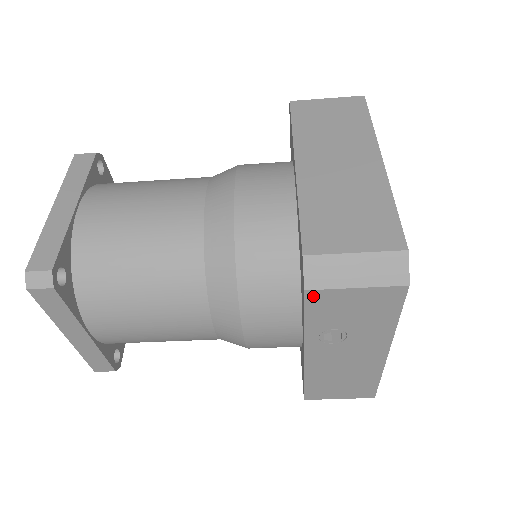
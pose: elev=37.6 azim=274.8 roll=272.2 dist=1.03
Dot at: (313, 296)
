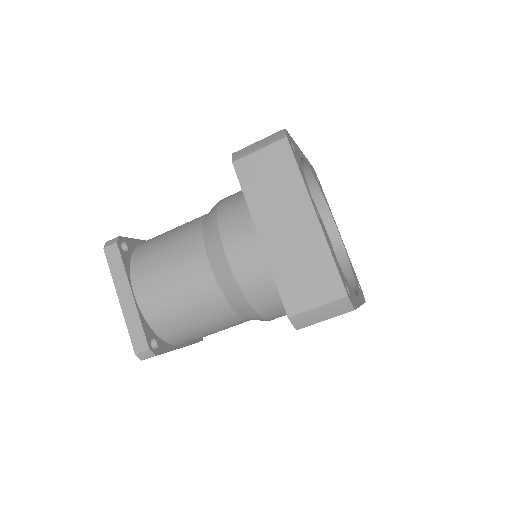
Dot at: occluded
